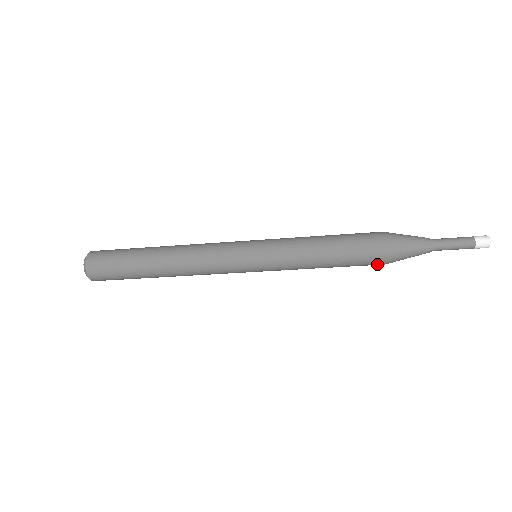
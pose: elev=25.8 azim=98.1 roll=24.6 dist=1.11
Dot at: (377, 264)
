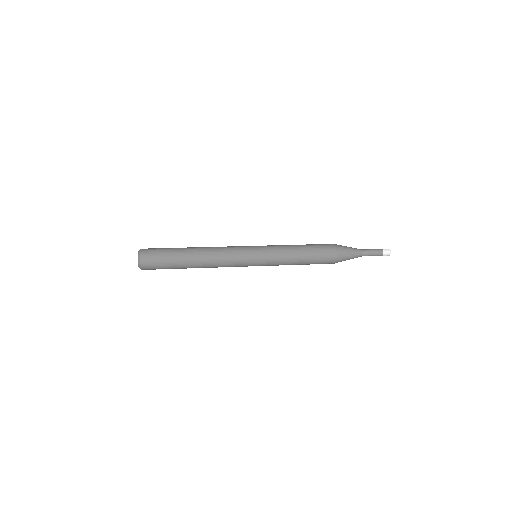
Dot at: occluded
